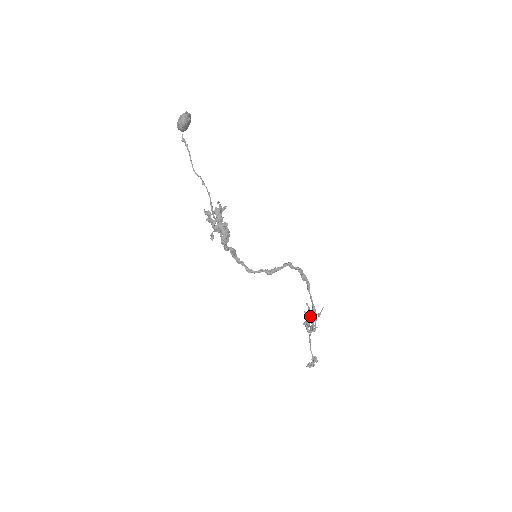
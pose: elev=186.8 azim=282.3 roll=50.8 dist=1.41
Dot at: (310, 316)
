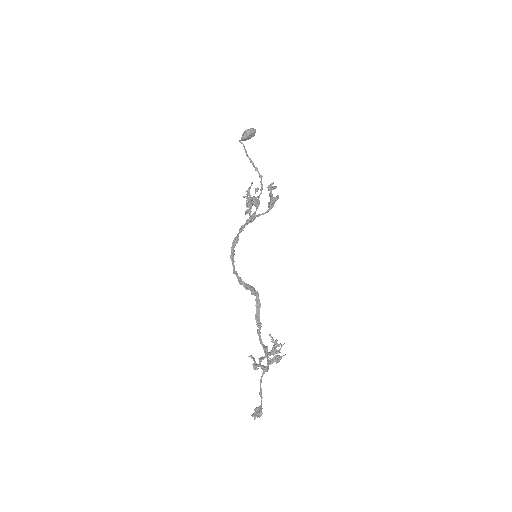
Dot at: (272, 347)
